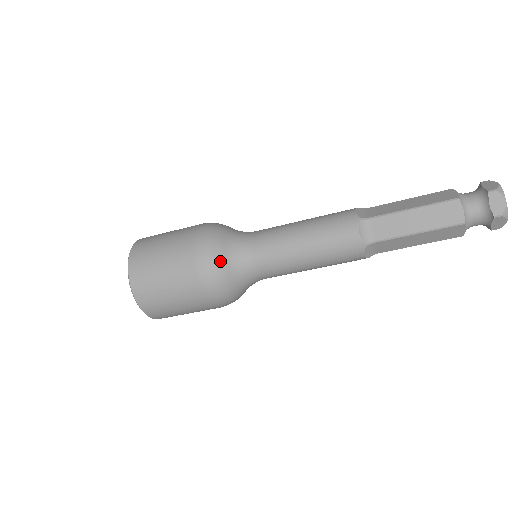
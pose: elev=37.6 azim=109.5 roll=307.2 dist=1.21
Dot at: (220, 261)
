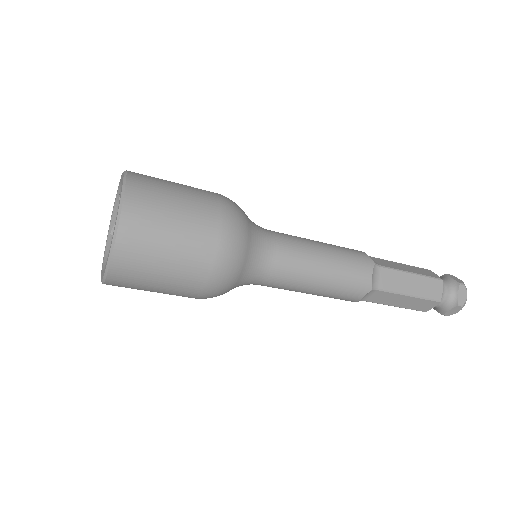
Dot at: (245, 244)
